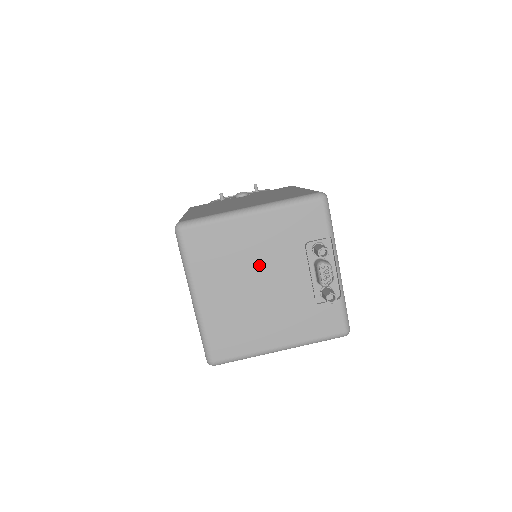
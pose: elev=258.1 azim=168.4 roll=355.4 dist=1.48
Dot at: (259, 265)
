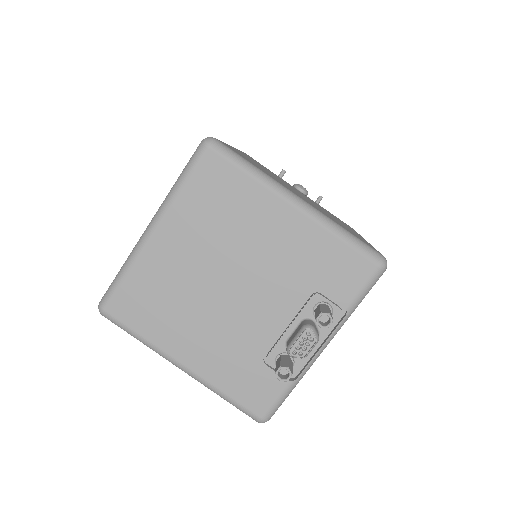
Dot at: (248, 264)
